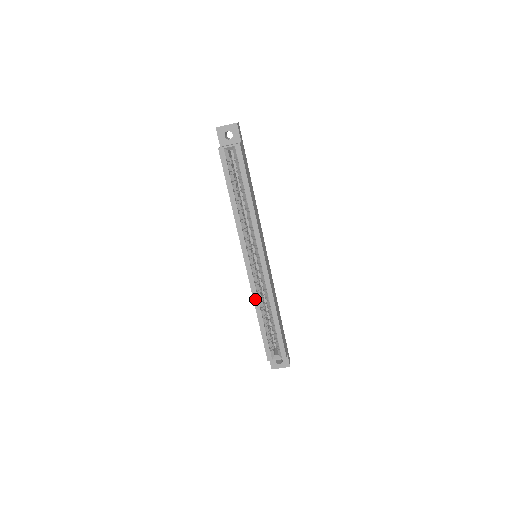
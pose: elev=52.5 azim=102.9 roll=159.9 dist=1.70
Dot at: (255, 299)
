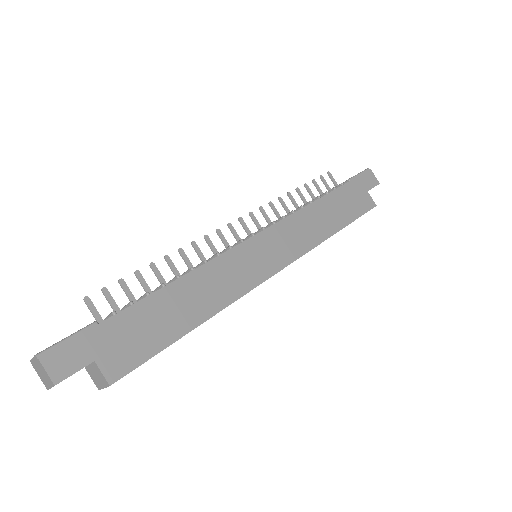
Dot at: occluded
